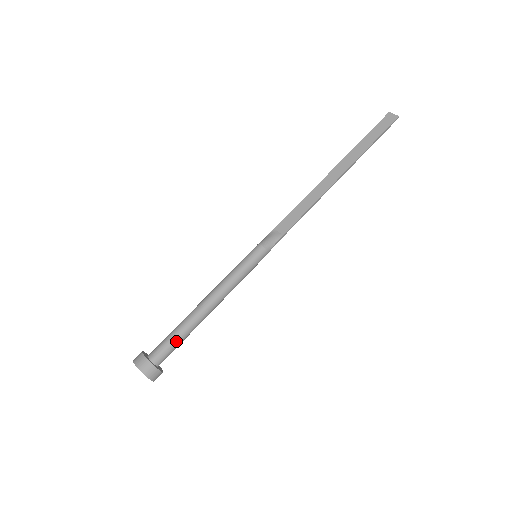
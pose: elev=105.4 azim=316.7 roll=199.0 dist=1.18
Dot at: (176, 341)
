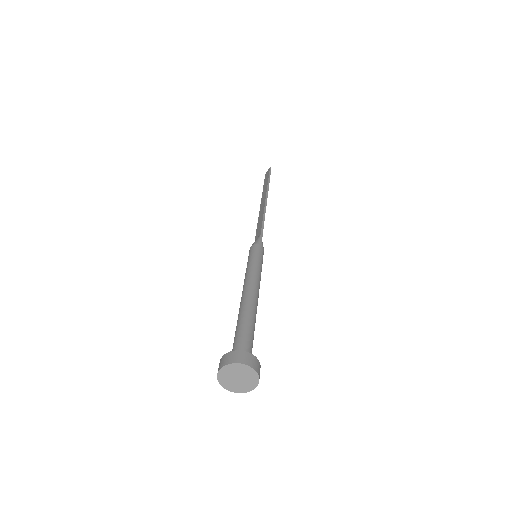
Dot at: (242, 330)
